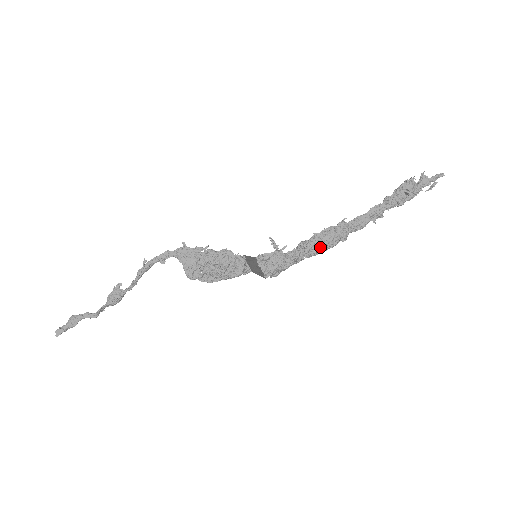
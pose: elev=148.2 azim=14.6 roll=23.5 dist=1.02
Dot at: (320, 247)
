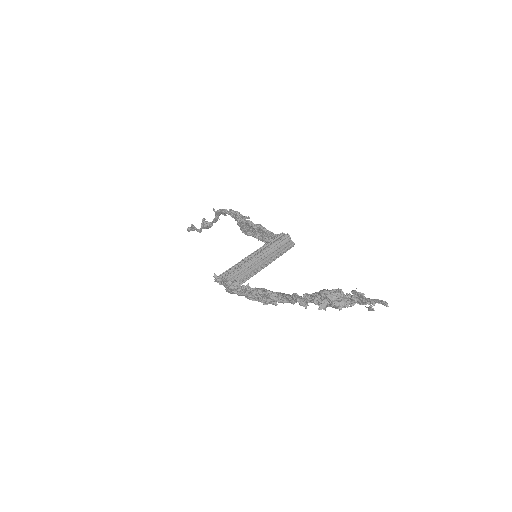
Dot at: (257, 298)
